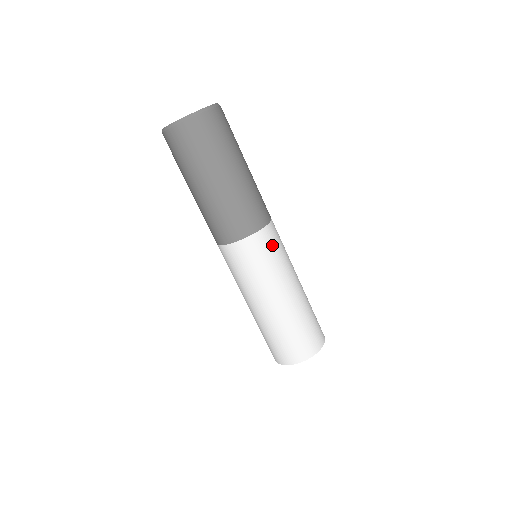
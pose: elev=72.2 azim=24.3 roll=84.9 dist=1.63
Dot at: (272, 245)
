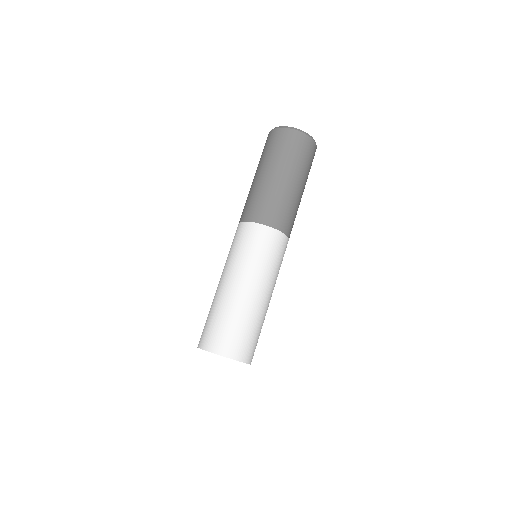
Dot at: (257, 241)
